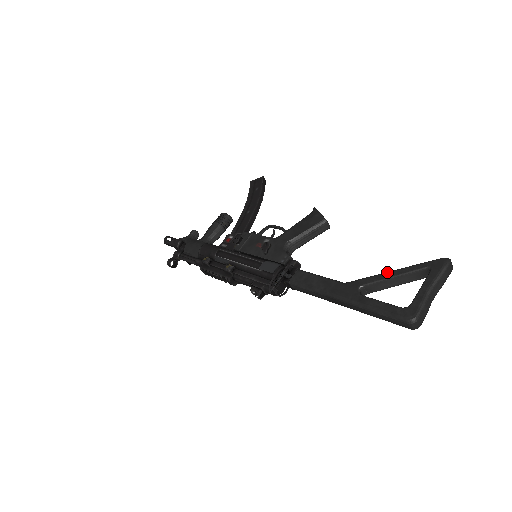
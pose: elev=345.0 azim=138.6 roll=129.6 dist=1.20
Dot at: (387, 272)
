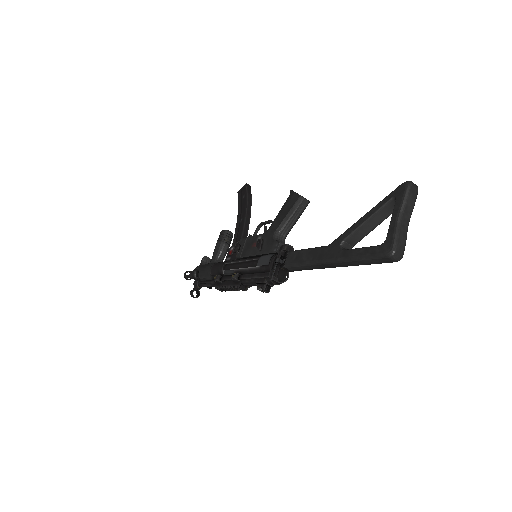
Dot at: (360, 219)
